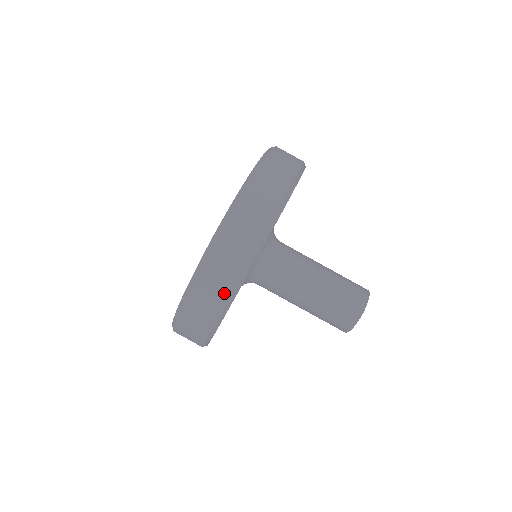
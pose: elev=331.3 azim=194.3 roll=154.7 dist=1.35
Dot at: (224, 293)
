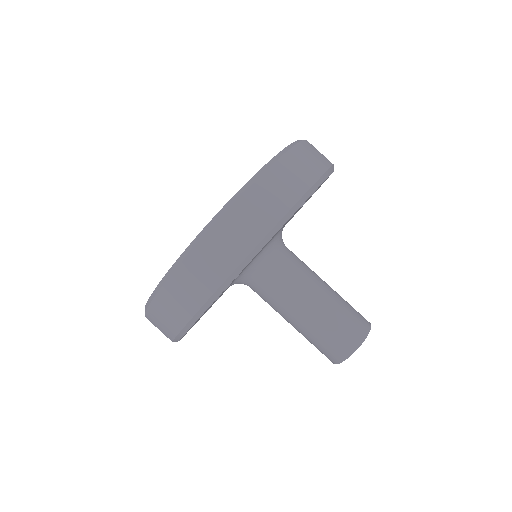
Dot at: (169, 334)
